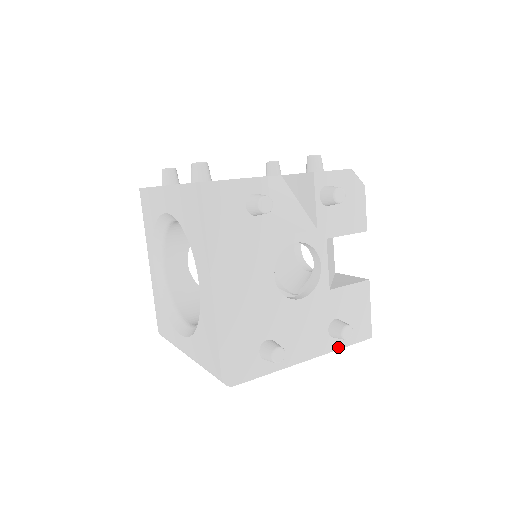
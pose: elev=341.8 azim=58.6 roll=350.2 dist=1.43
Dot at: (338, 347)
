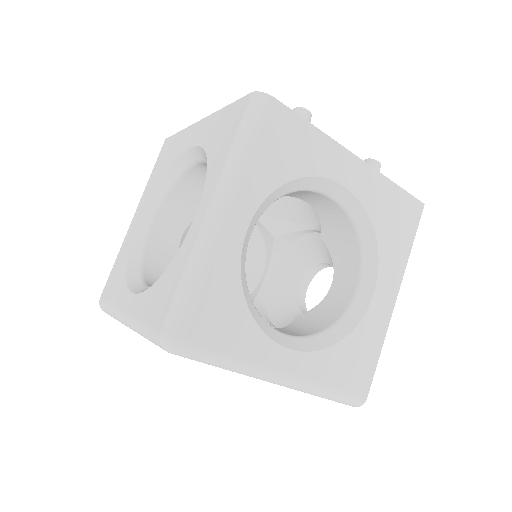
Dot at: (386, 180)
